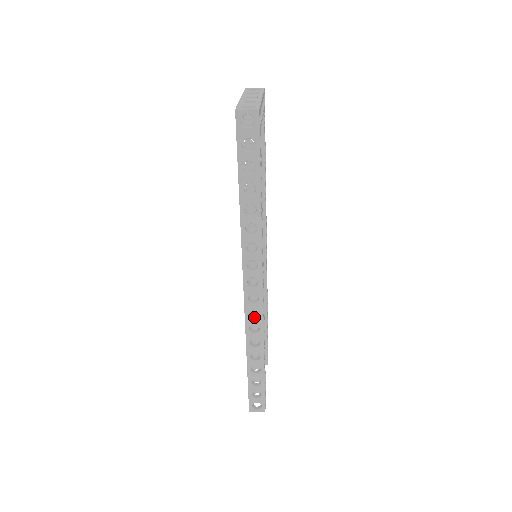
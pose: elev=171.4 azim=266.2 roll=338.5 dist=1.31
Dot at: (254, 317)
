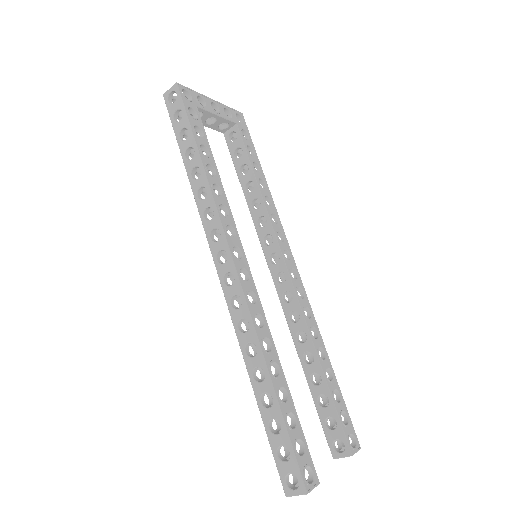
Dot at: (239, 308)
